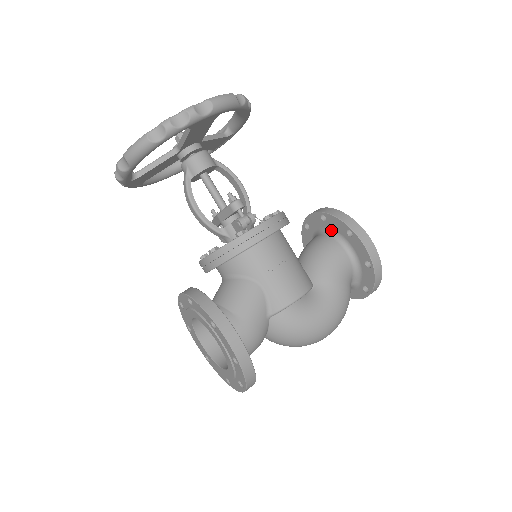
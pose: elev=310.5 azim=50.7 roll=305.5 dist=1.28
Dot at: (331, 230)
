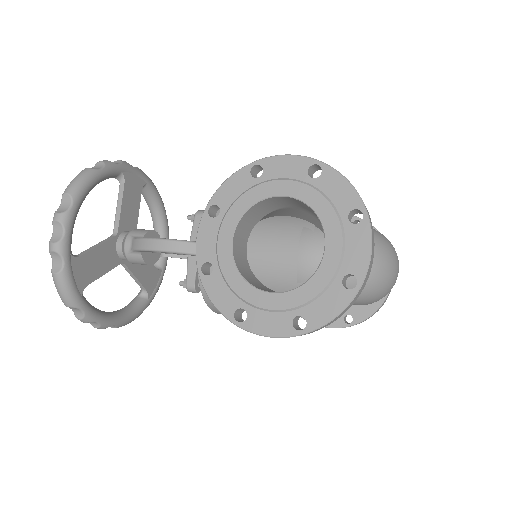
Dot at: occluded
